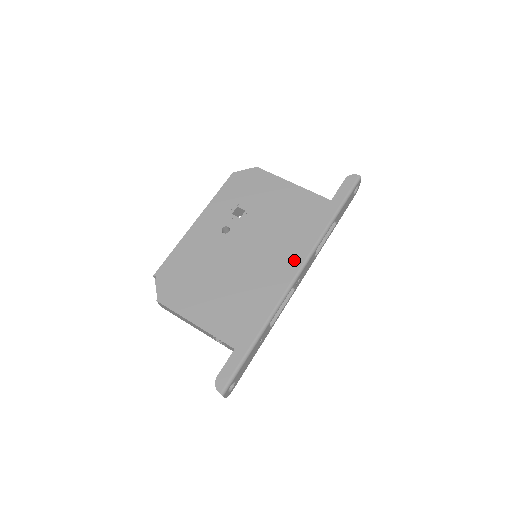
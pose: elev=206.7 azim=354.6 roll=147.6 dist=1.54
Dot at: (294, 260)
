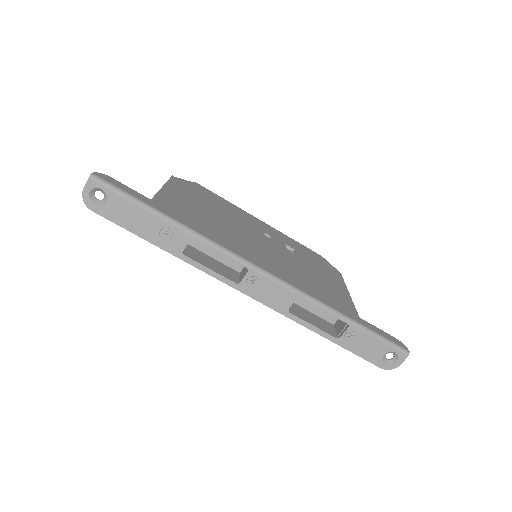
Dot at: (276, 271)
